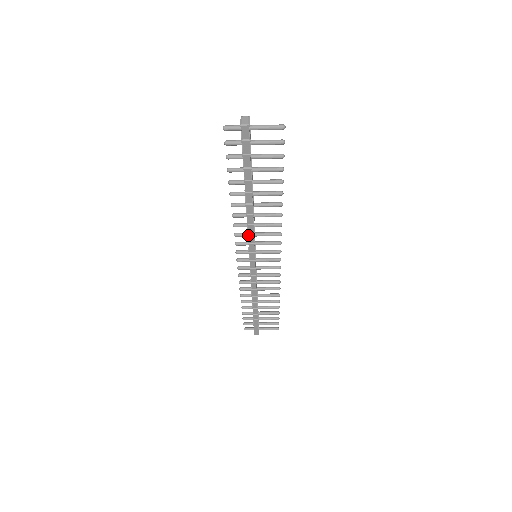
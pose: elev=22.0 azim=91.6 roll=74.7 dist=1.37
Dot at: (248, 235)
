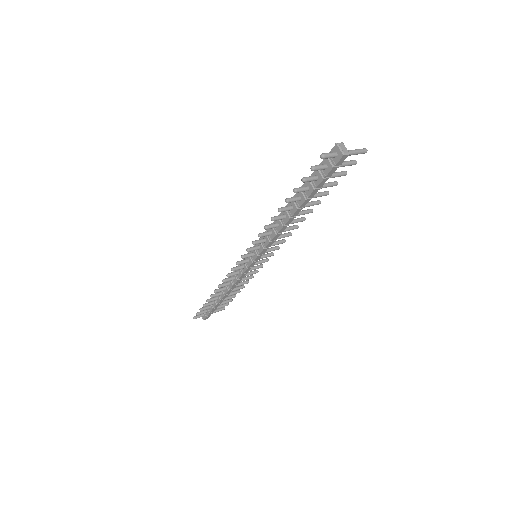
Dot at: (270, 242)
